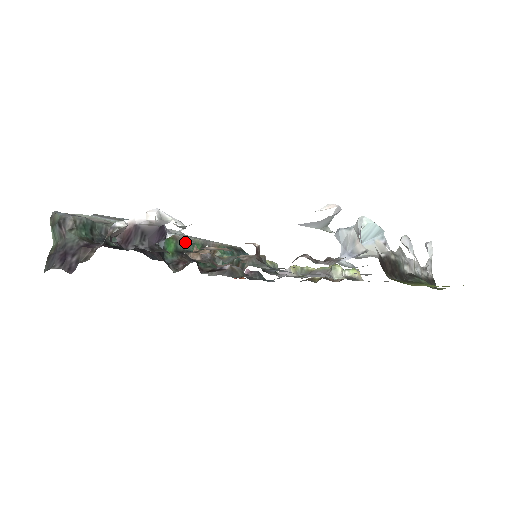
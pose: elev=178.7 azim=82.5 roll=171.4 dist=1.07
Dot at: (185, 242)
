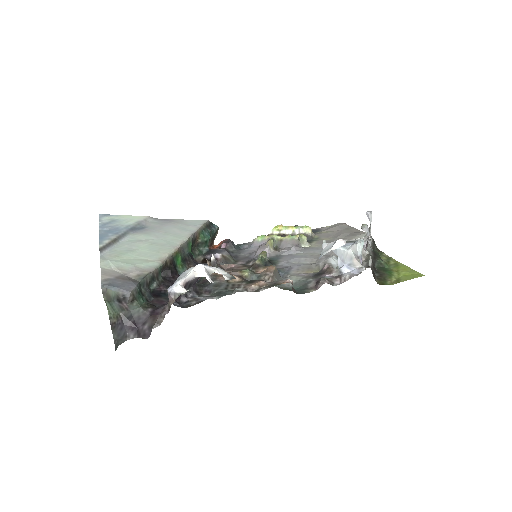
Dot at: (184, 248)
